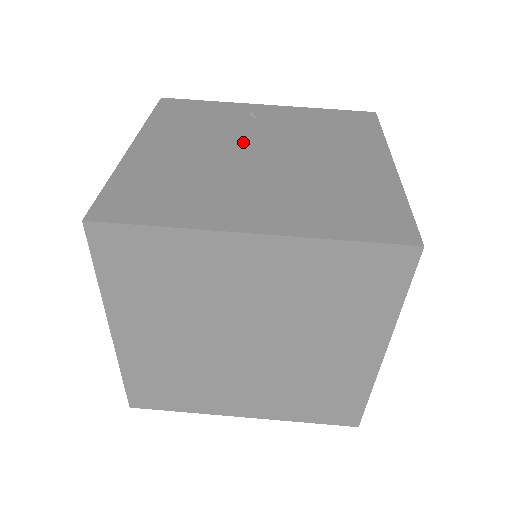
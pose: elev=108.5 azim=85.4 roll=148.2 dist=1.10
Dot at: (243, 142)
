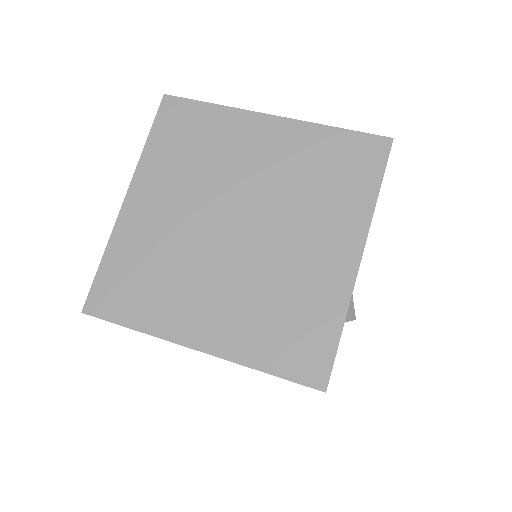
Dot at: occluded
